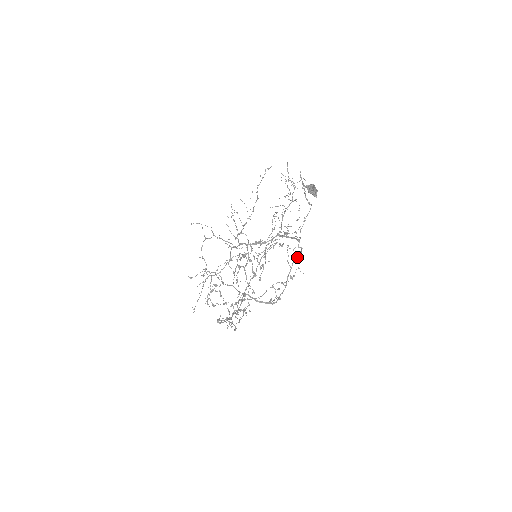
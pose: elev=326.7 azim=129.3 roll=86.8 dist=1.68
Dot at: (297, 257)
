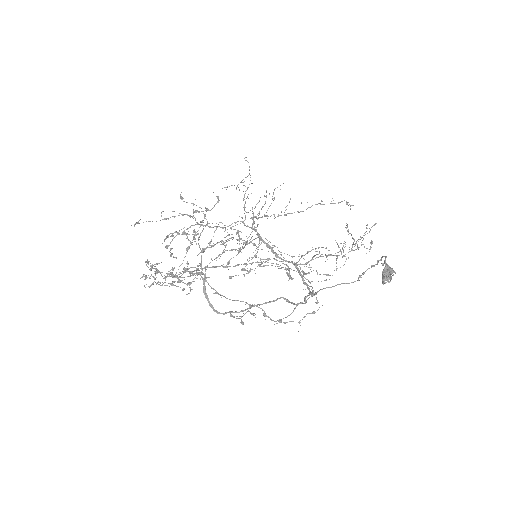
Dot at: (314, 313)
